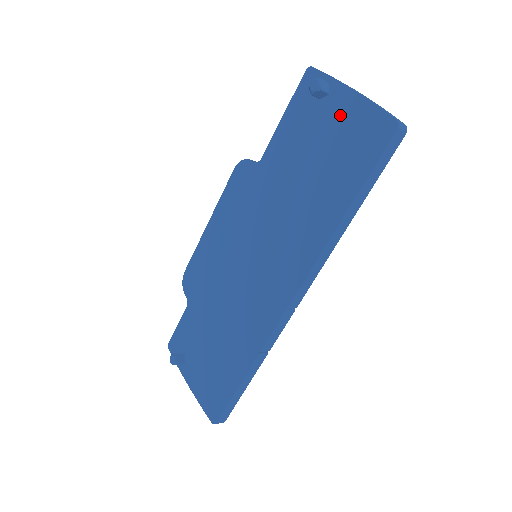
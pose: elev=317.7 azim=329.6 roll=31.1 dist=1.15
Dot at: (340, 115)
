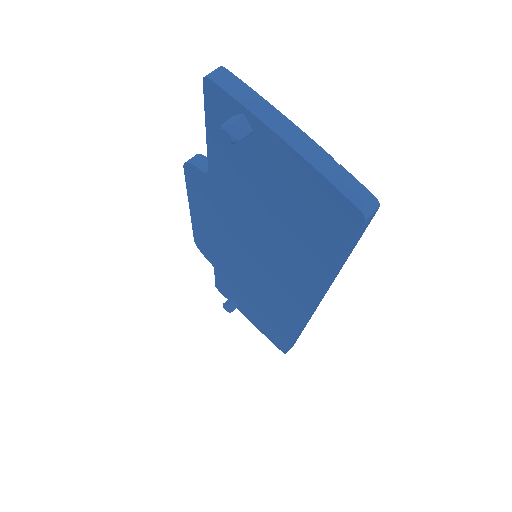
Dot at: (281, 168)
